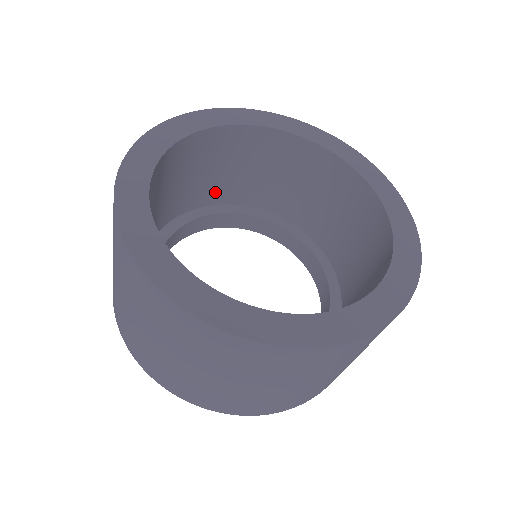
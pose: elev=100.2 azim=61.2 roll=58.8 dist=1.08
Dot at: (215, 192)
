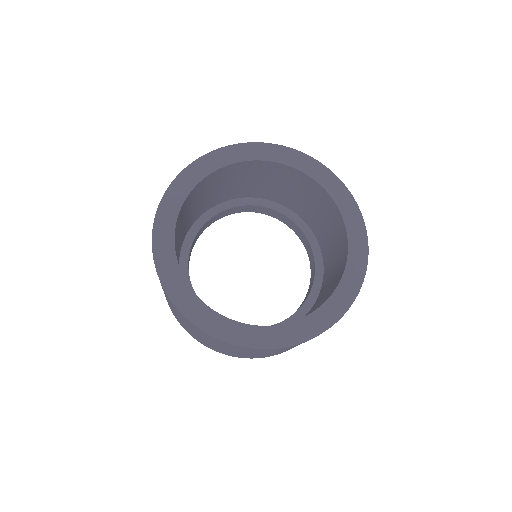
Dot at: (182, 236)
